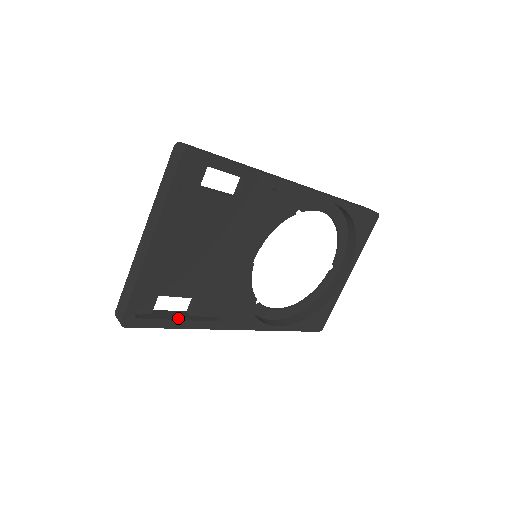
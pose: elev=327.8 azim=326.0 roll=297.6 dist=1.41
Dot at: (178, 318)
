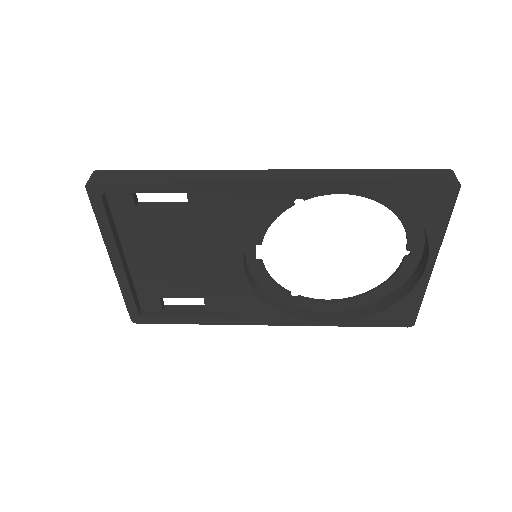
Dot at: (188, 315)
